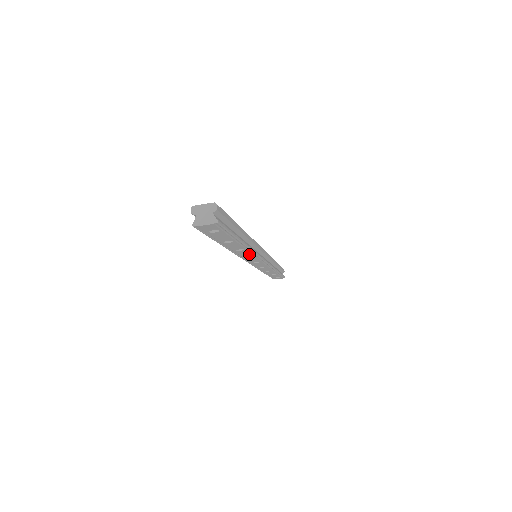
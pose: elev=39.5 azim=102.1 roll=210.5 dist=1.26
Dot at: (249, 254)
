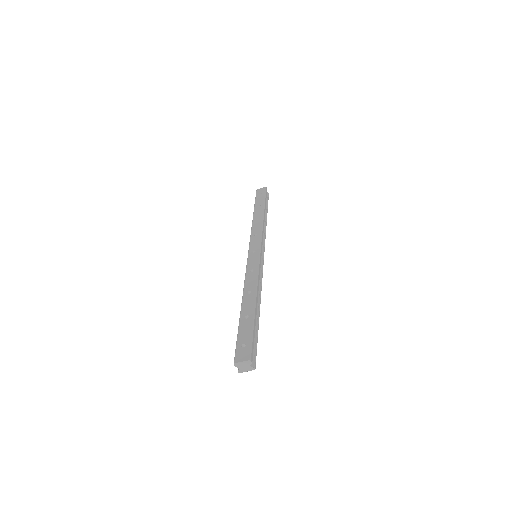
Dot at: occluded
